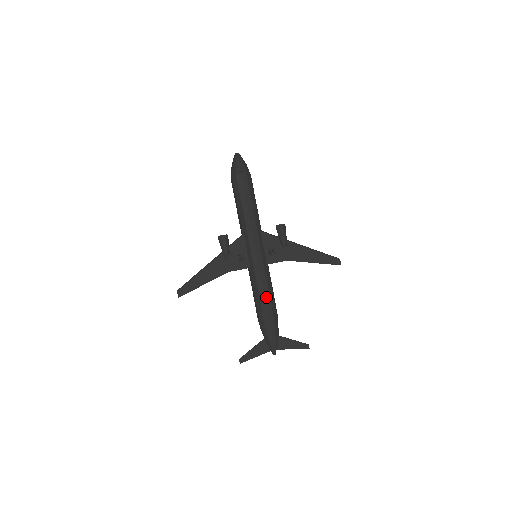
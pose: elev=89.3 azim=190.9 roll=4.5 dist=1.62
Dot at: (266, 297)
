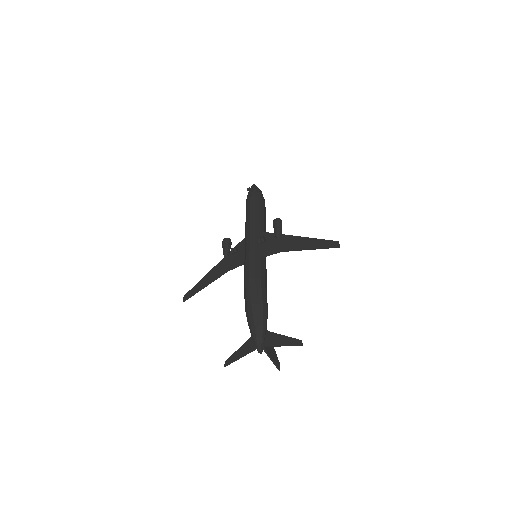
Dot at: (251, 282)
